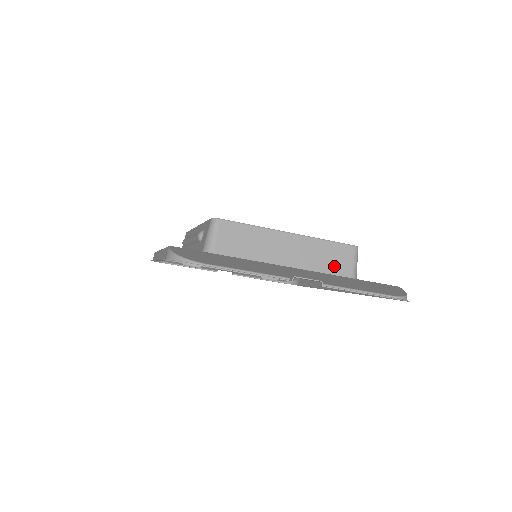
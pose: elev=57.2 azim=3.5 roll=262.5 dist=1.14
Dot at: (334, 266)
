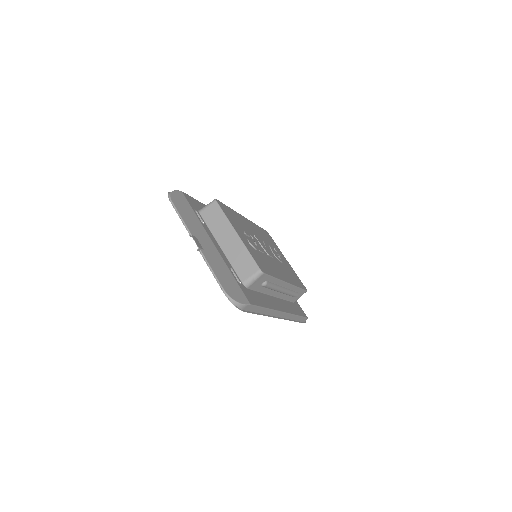
Dot at: (240, 268)
